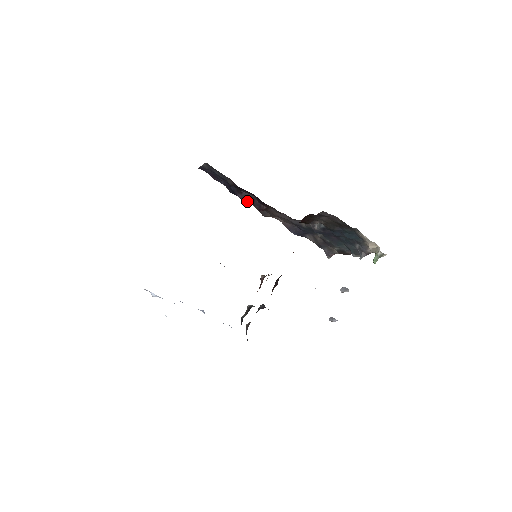
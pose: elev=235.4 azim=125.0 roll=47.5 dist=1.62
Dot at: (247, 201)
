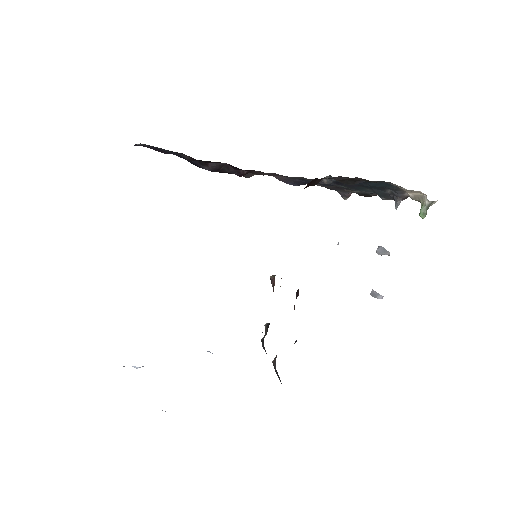
Dot at: (218, 171)
